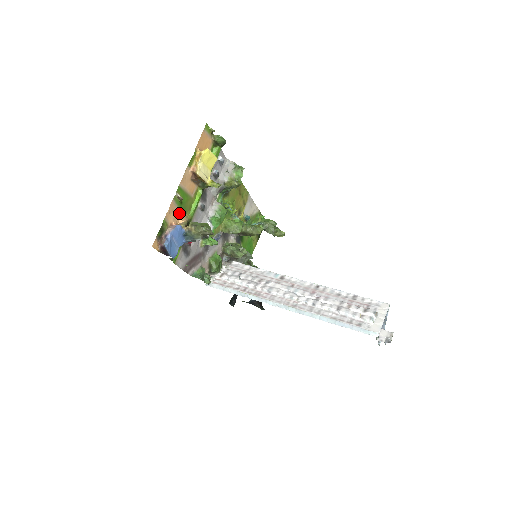
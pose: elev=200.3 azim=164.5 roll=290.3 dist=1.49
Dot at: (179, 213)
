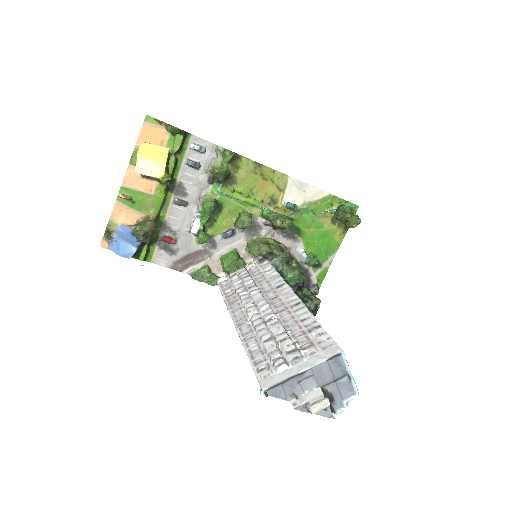
Dot at: (134, 212)
